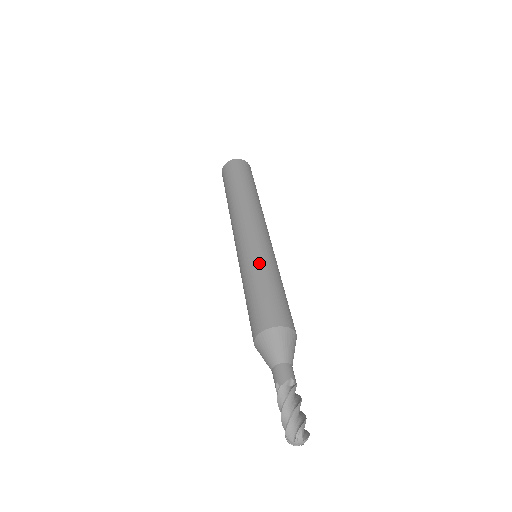
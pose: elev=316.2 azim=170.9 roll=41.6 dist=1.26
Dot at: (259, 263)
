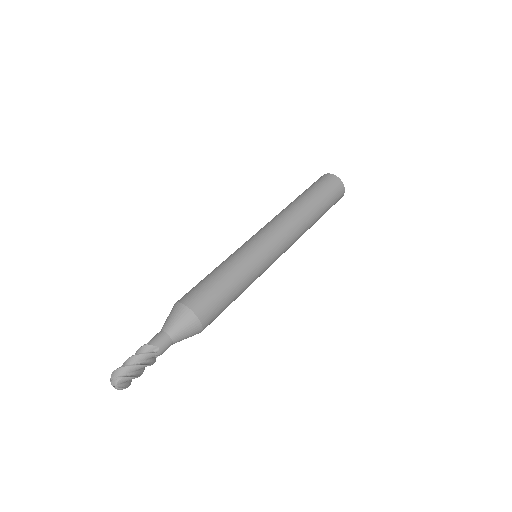
Dot at: (240, 261)
